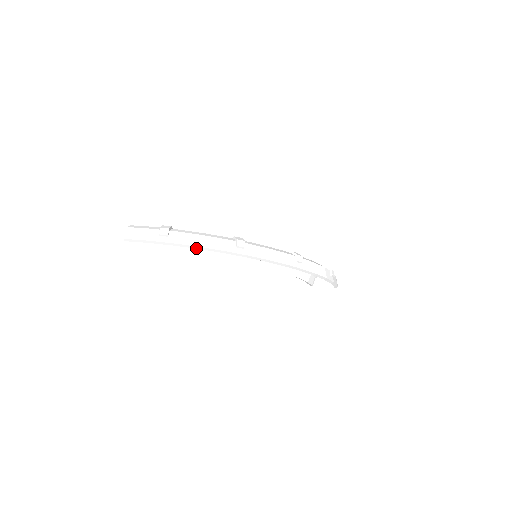
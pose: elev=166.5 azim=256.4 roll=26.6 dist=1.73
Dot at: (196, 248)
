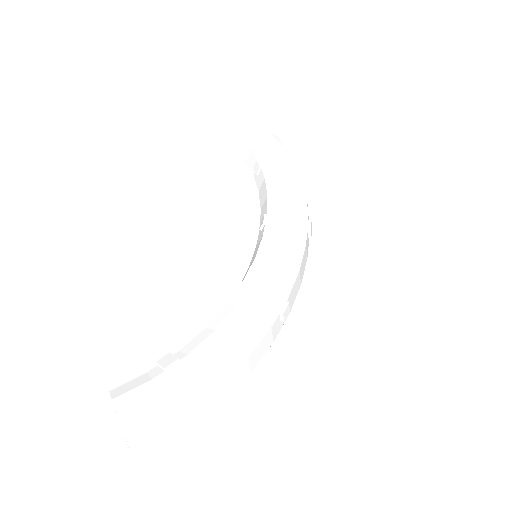
Dot at: occluded
